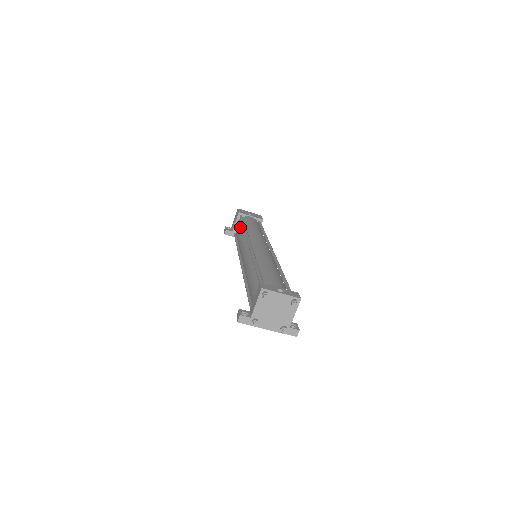
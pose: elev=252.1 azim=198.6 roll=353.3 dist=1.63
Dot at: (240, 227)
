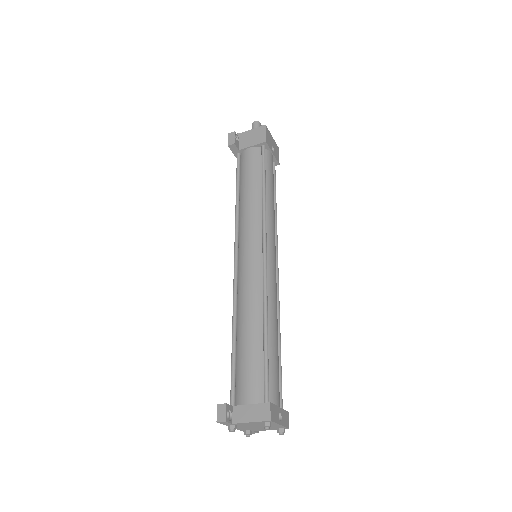
Dot at: (257, 175)
